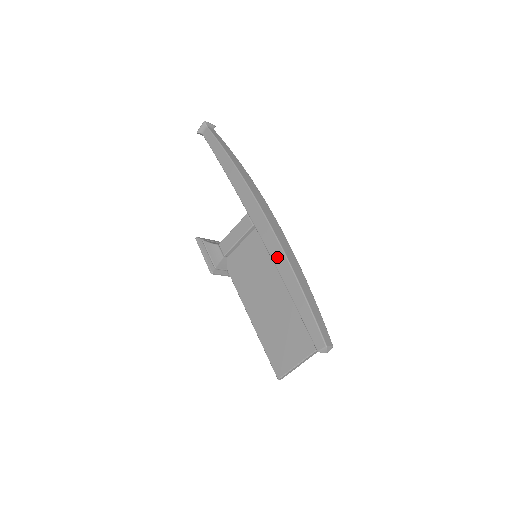
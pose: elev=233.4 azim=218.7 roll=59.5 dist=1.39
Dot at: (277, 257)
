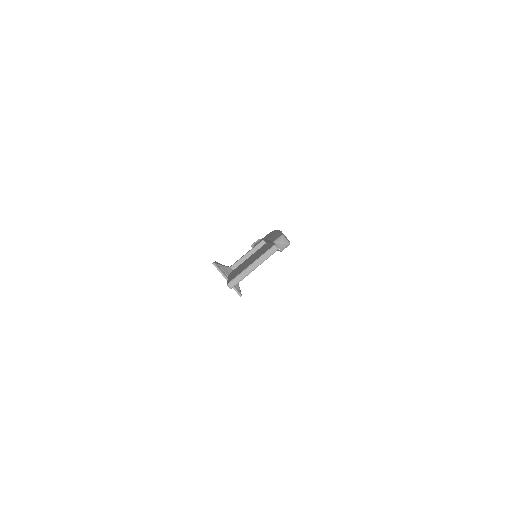
Dot at: occluded
